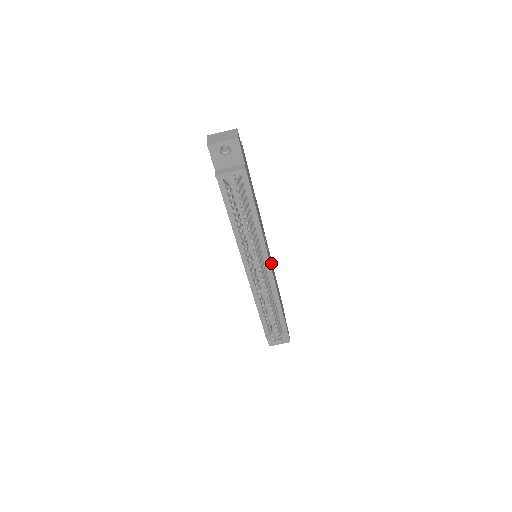
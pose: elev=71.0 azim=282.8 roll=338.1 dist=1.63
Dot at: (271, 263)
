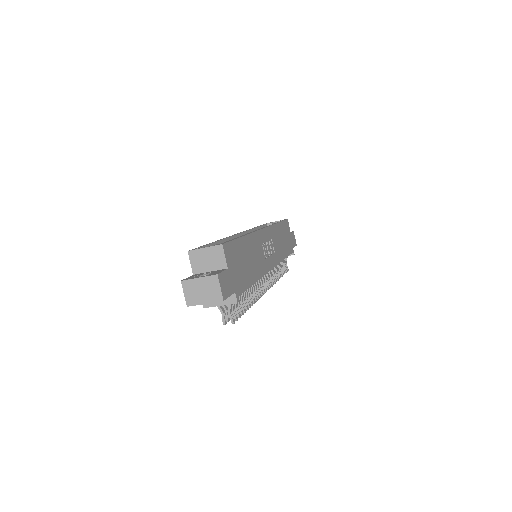
Dot at: (272, 242)
